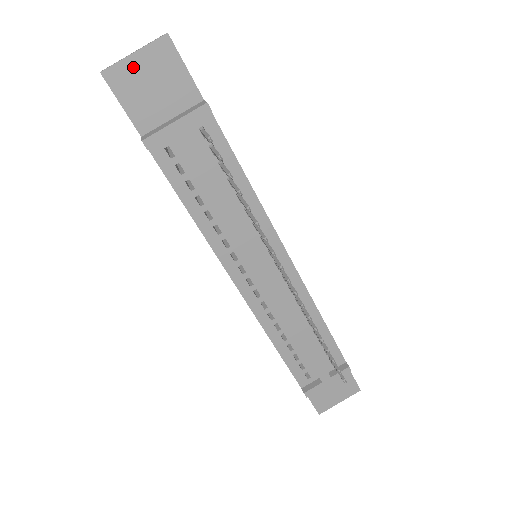
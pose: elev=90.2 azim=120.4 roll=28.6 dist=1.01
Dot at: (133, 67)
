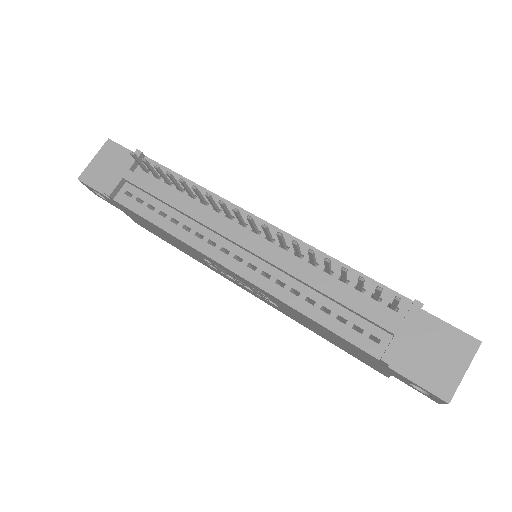
Dot at: (95, 166)
